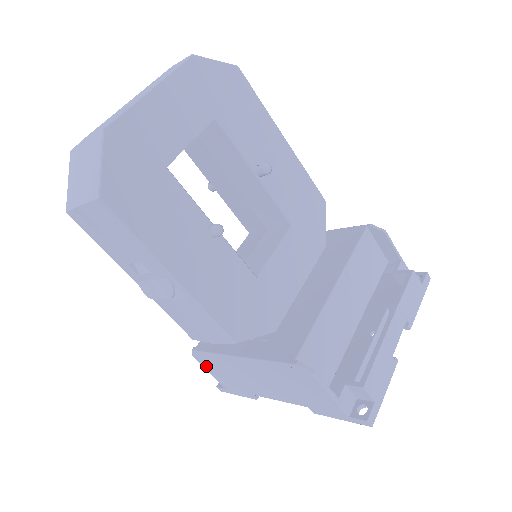
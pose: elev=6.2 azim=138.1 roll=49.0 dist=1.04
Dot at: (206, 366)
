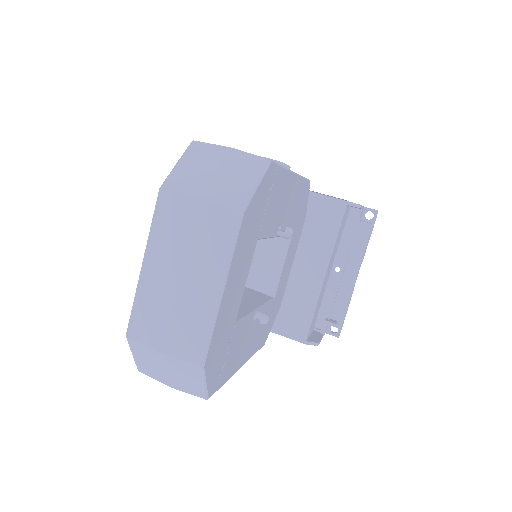
Dot at: occluded
